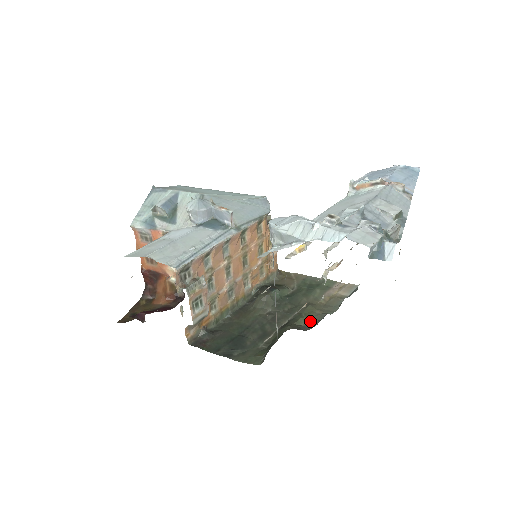
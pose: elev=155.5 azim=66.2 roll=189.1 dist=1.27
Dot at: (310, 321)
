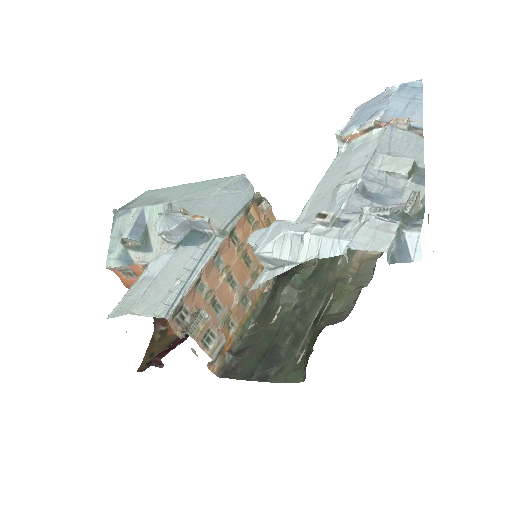
Dot at: (345, 304)
